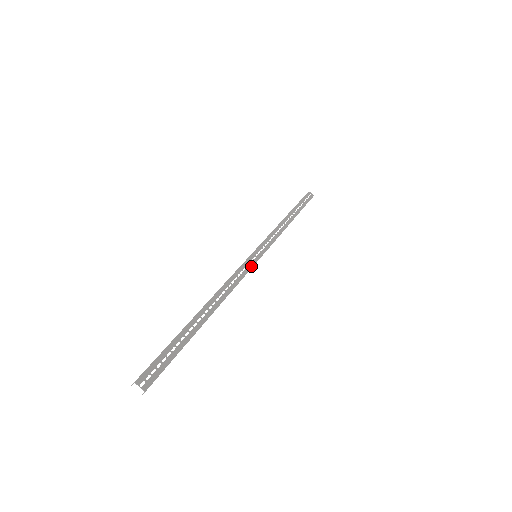
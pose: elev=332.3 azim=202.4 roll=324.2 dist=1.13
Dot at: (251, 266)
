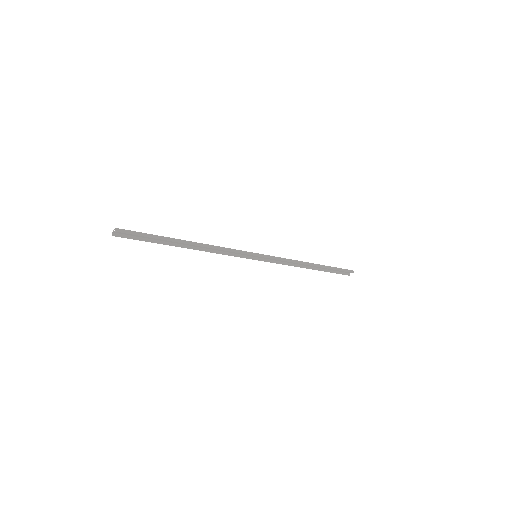
Dot at: (245, 252)
